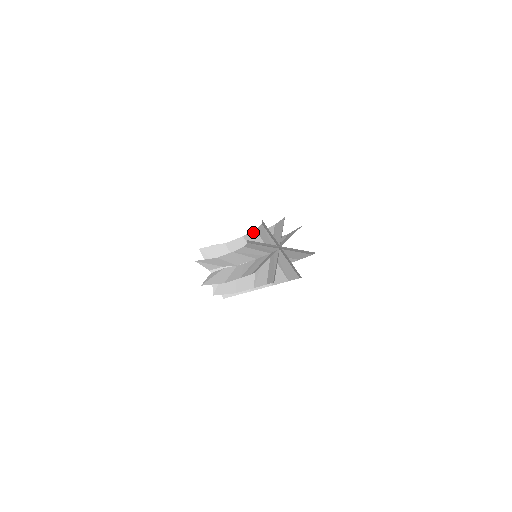
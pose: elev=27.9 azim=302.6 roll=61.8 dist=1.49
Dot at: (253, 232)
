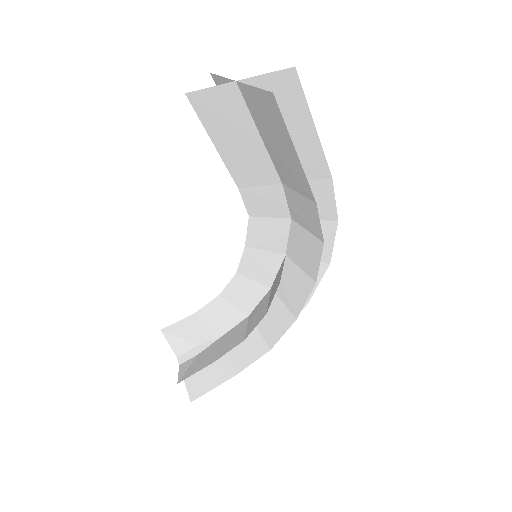
Dot at: occluded
